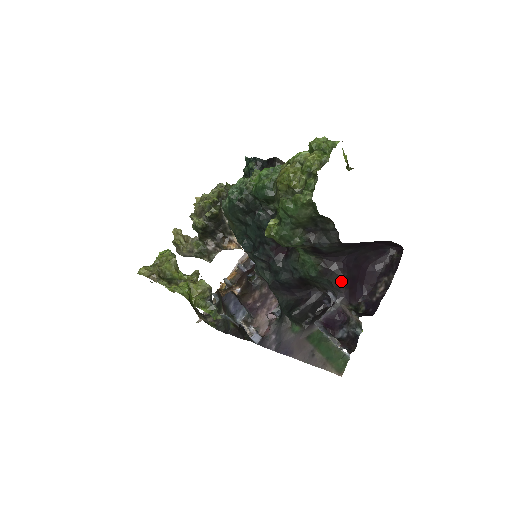
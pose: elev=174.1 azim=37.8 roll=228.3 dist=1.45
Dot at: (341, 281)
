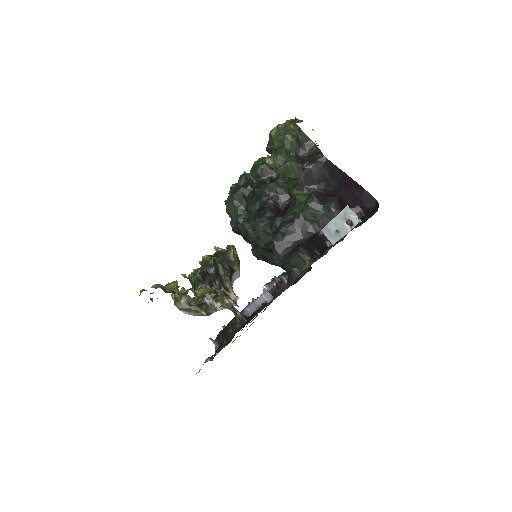
Dot at: (334, 201)
